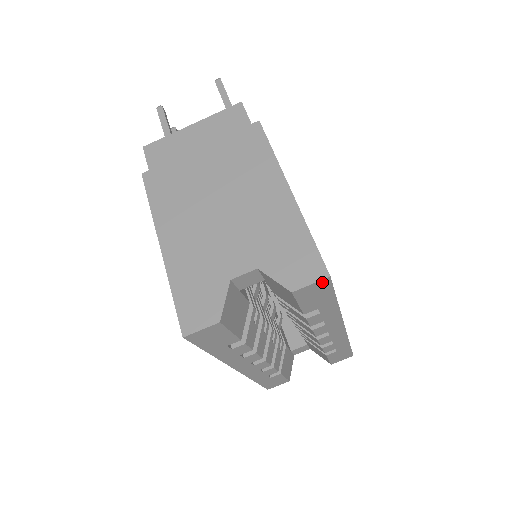
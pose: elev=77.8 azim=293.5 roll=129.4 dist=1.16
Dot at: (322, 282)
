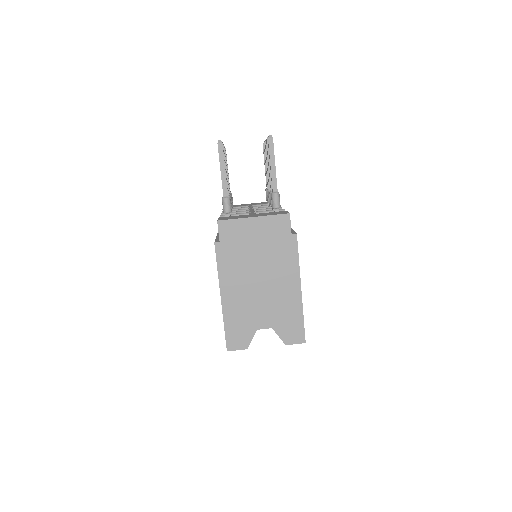
Dot at: (301, 342)
